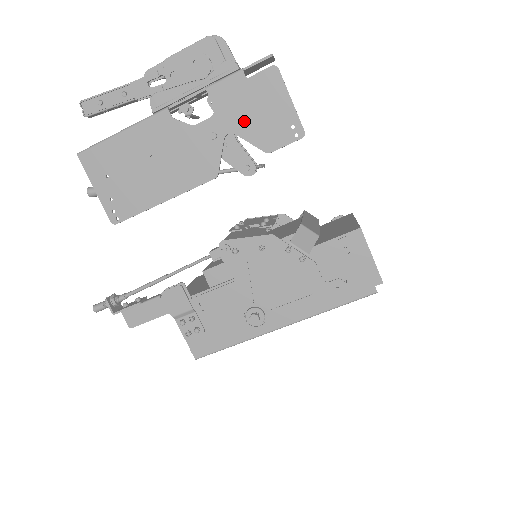
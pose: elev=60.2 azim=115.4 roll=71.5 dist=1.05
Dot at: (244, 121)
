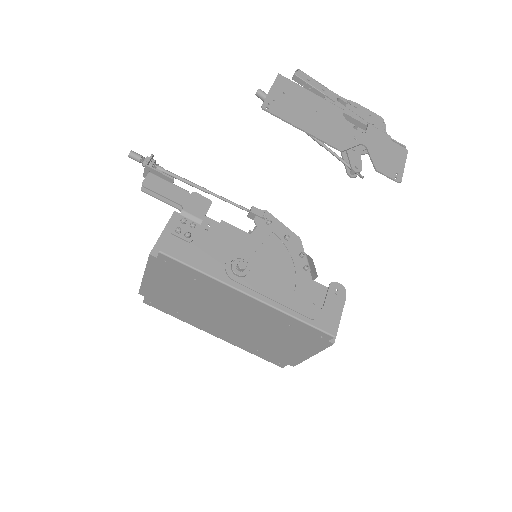
Dot at: (376, 149)
